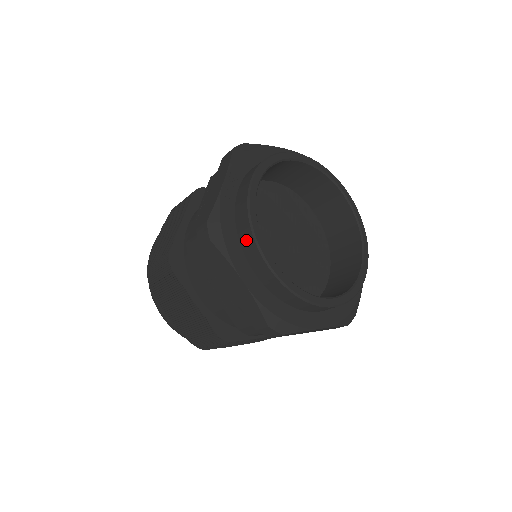
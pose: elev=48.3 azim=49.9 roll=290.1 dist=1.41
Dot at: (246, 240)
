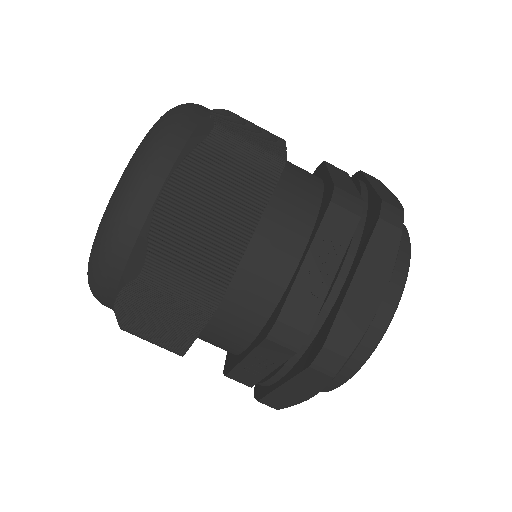
Dot at: (345, 366)
